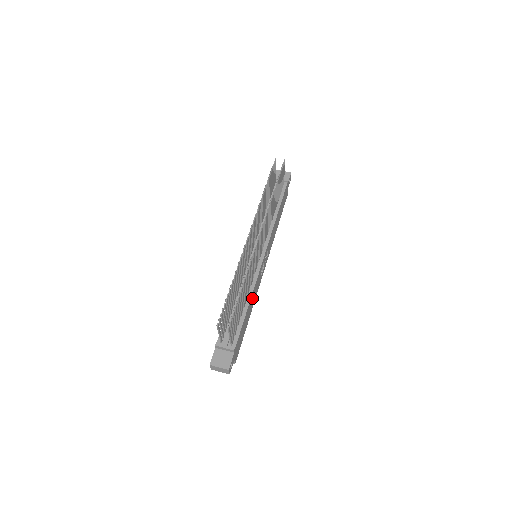
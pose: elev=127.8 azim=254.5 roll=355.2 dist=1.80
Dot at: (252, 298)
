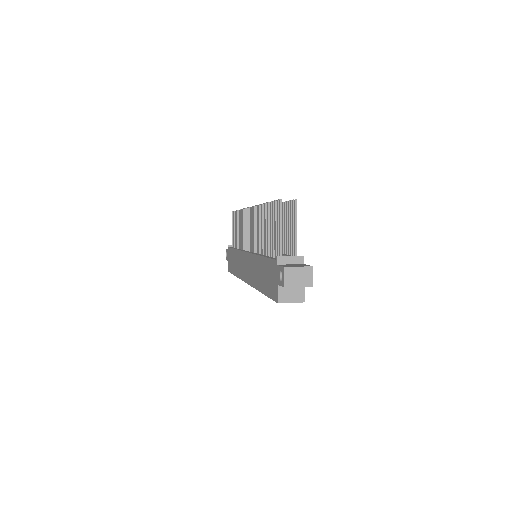
Dot at: occluded
